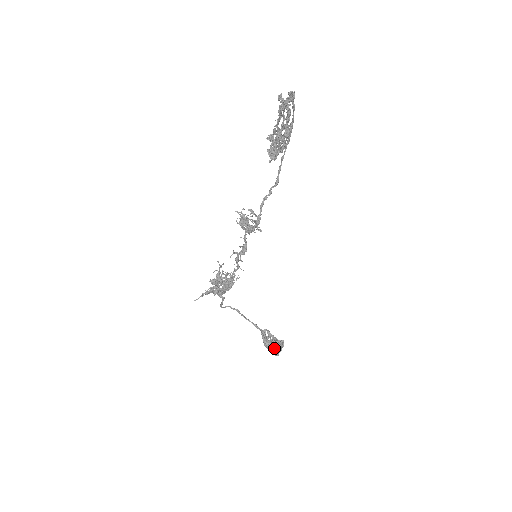
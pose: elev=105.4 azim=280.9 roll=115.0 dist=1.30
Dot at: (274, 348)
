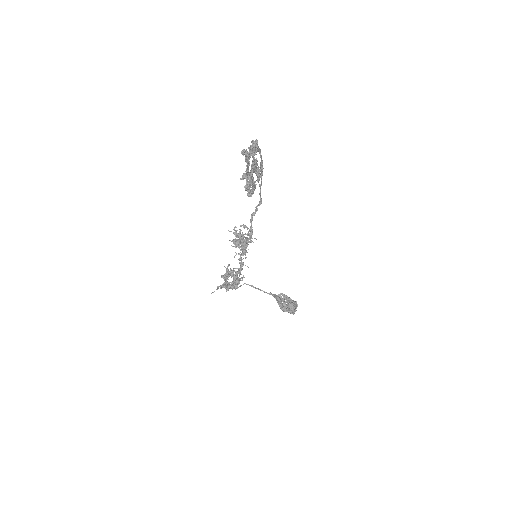
Dot at: (289, 310)
